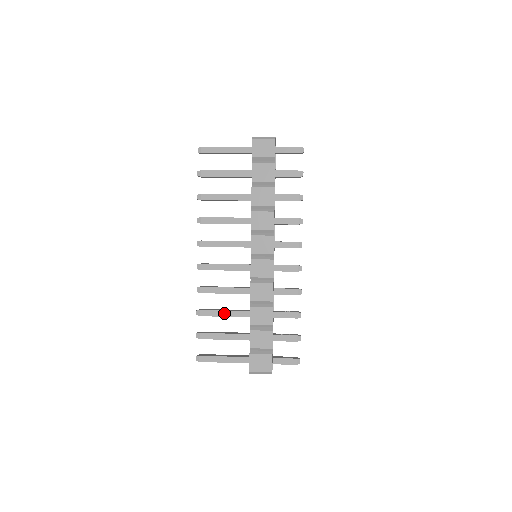
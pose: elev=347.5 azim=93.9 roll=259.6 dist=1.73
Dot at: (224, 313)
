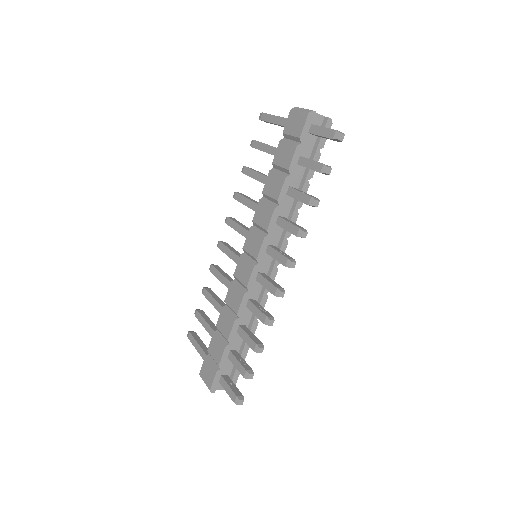
Dot at: (214, 302)
